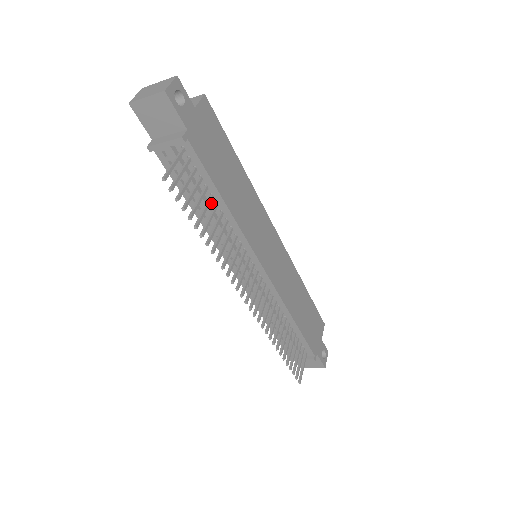
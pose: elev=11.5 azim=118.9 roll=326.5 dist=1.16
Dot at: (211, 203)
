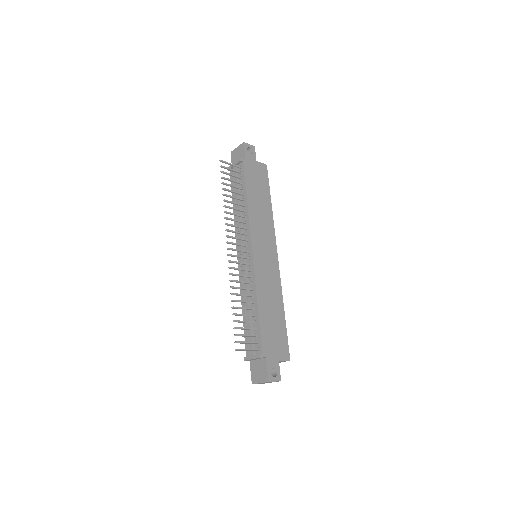
Dot at: (241, 200)
